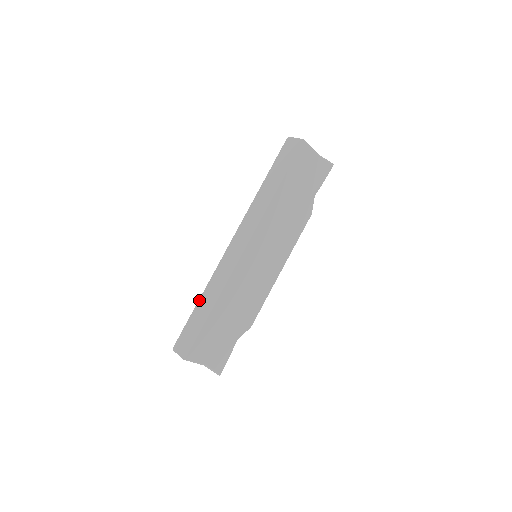
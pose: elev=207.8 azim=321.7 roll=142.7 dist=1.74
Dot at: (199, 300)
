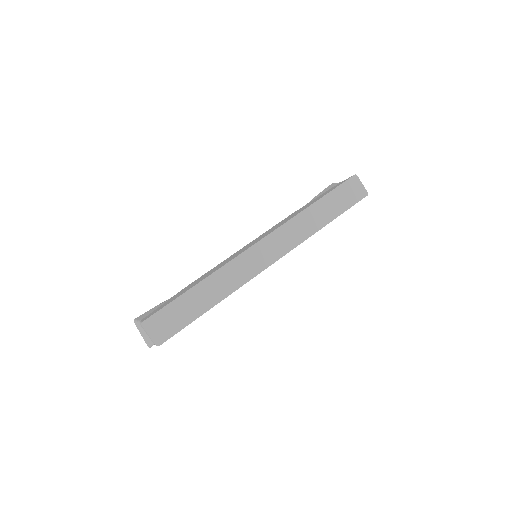
Dot at: (198, 284)
